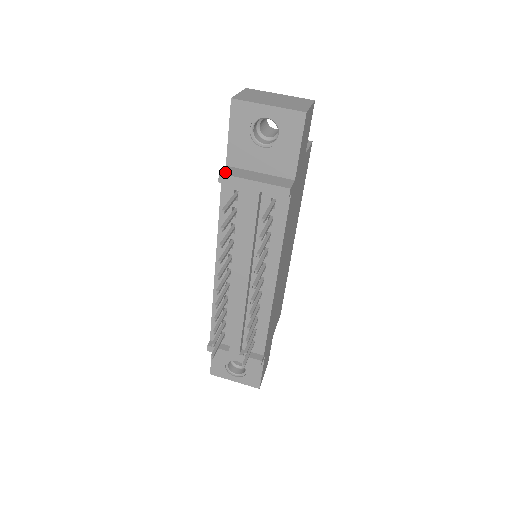
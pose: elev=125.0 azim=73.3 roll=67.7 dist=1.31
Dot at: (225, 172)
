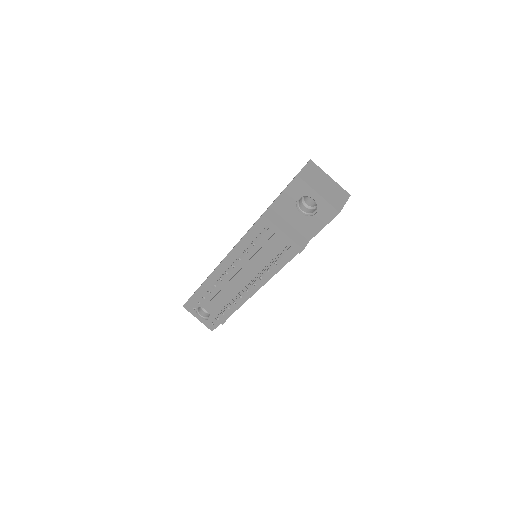
Dot at: (267, 215)
